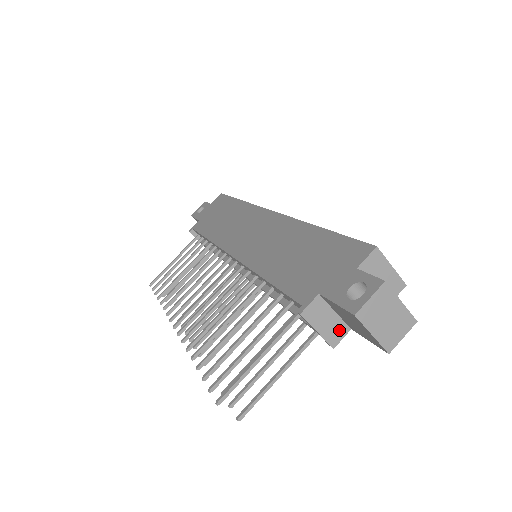
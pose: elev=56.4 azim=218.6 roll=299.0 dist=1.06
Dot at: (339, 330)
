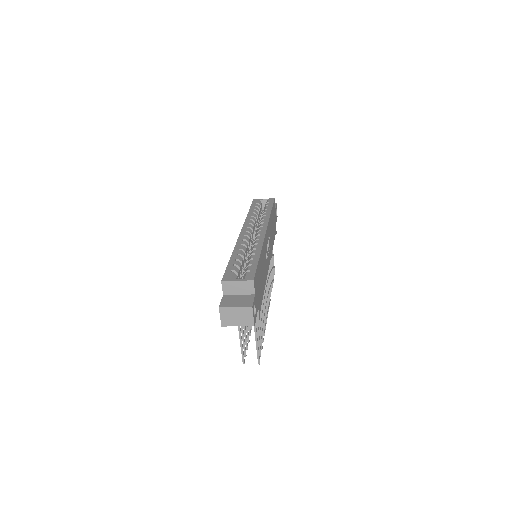
Dot at: occluded
